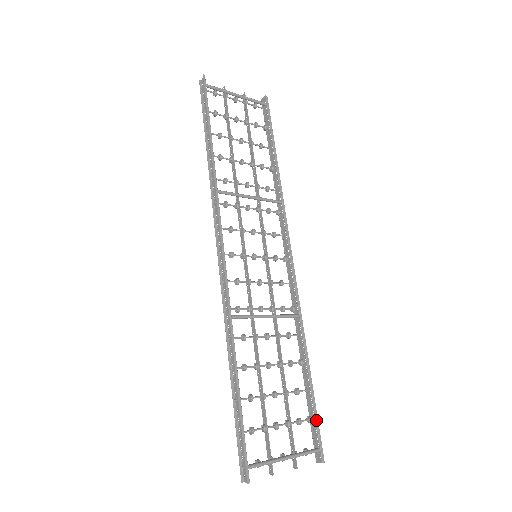
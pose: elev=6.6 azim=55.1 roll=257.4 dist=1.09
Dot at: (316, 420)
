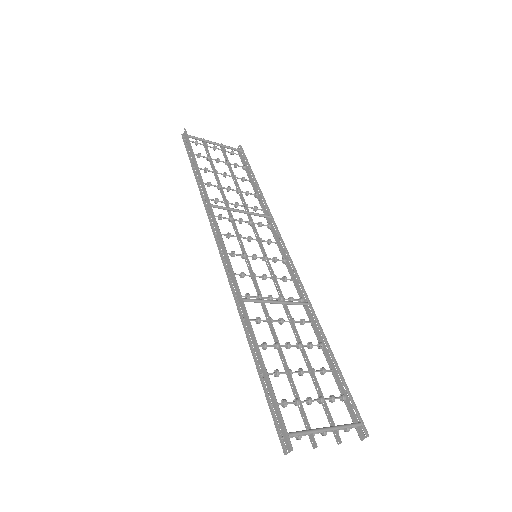
Dot at: (349, 395)
